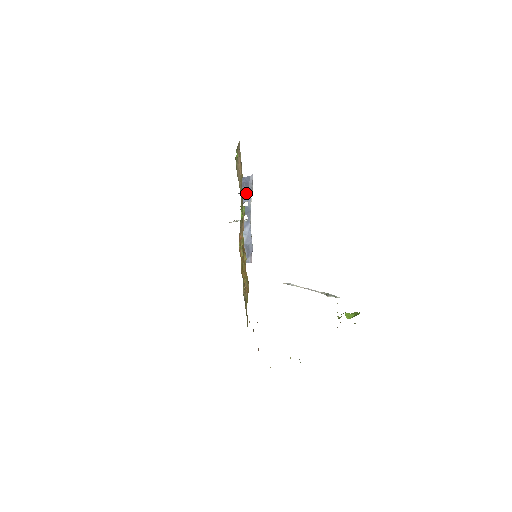
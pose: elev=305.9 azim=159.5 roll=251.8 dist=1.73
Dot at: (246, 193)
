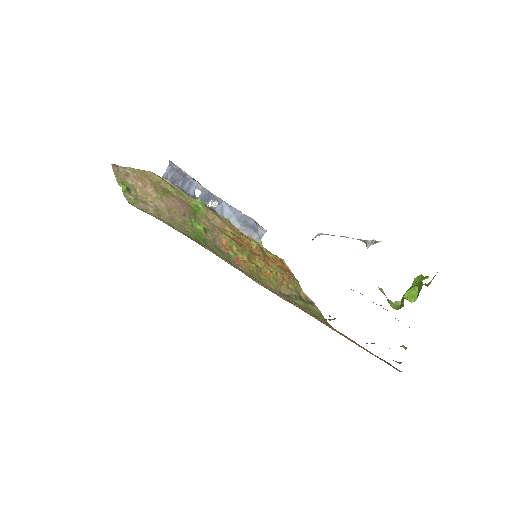
Dot at: (185, 184)
